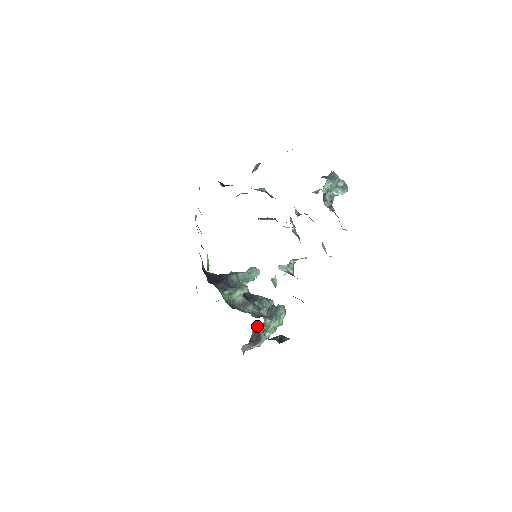
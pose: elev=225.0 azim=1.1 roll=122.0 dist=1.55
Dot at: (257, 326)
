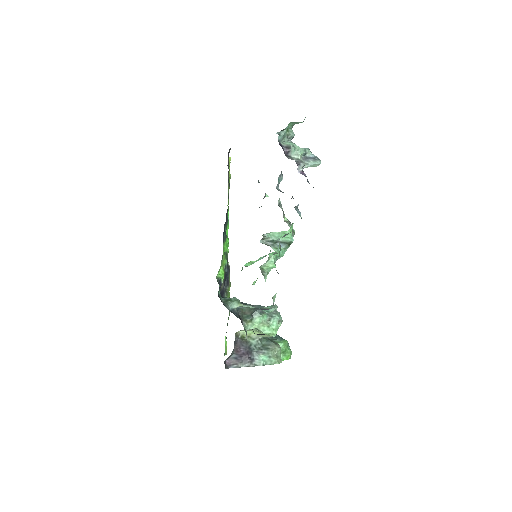
Dot at: (249, 338)
